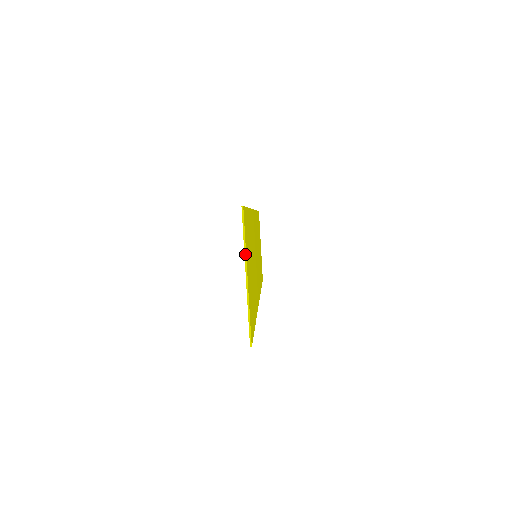
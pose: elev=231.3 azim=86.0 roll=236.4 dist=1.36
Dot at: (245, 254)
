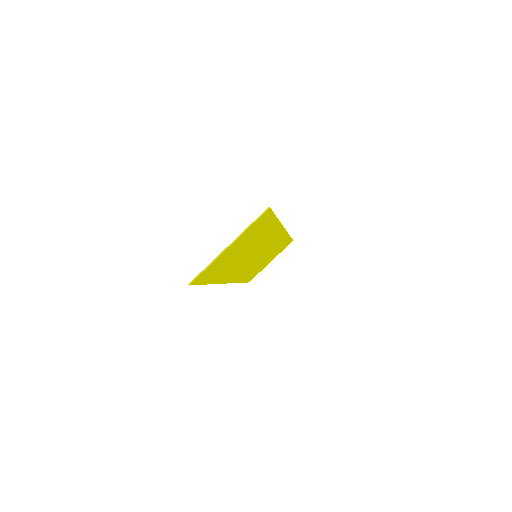
Dot at: (242, 233)
